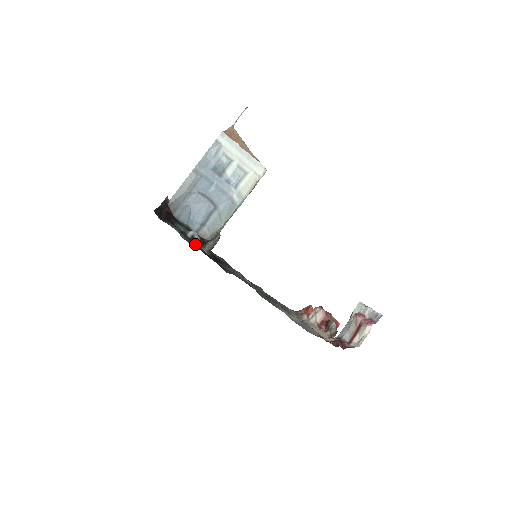
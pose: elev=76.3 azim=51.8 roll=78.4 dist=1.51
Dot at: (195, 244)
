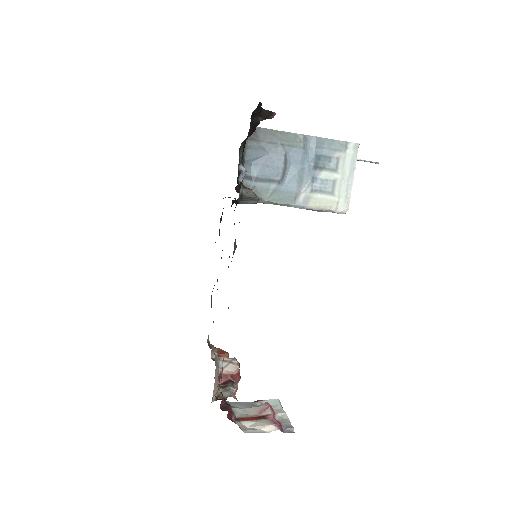
Dot at: occluded
